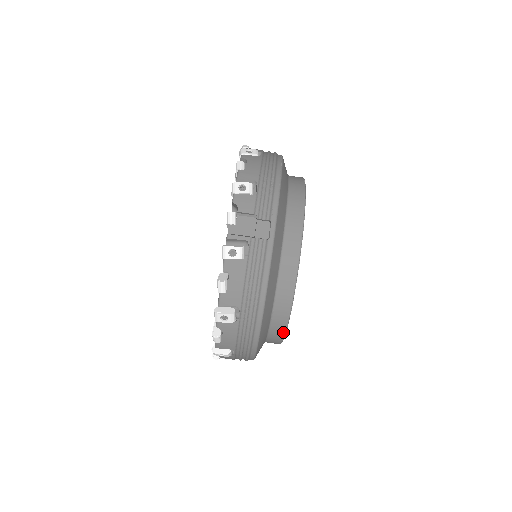
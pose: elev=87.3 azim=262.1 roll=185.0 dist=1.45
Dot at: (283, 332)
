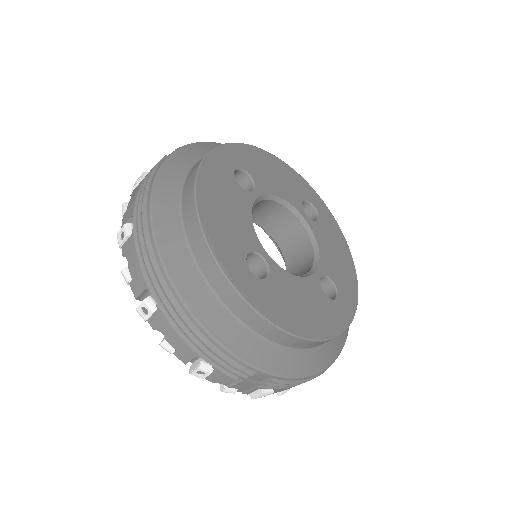
Dot at: occluded
